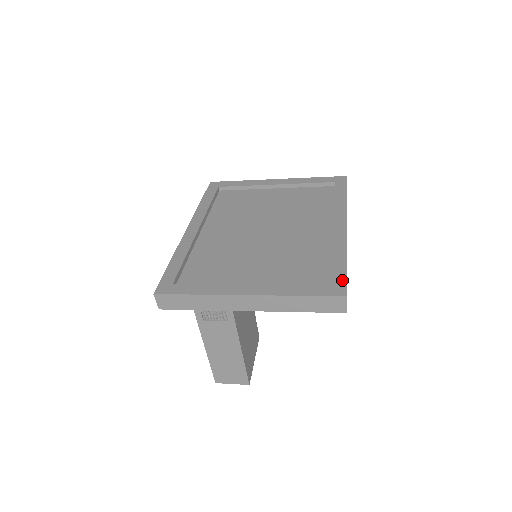
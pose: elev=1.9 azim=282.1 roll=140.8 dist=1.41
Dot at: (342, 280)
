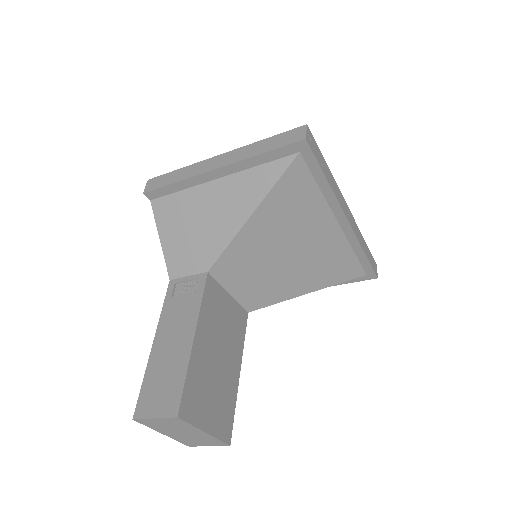
Dot at: occluded
